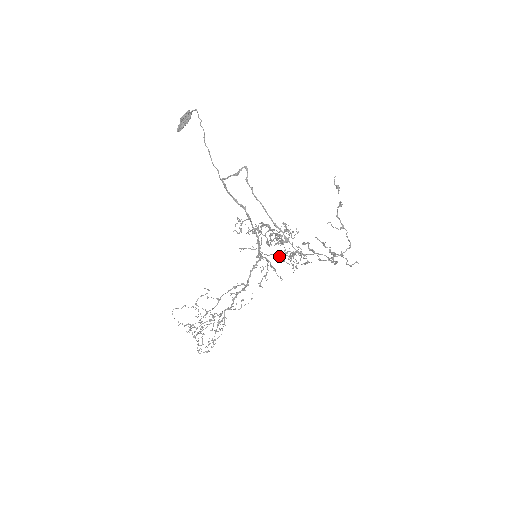
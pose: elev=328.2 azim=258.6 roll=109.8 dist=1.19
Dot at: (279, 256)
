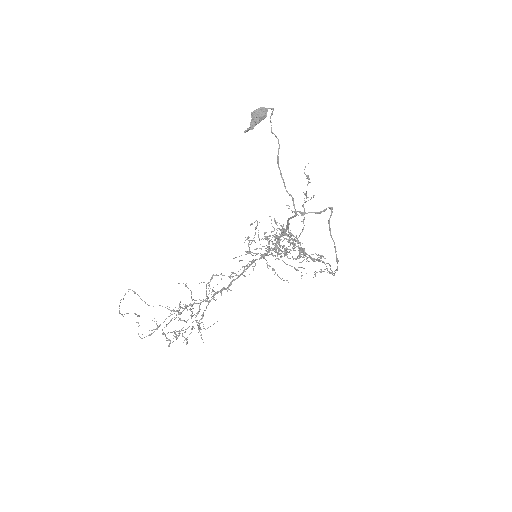
Dot at: occluded
